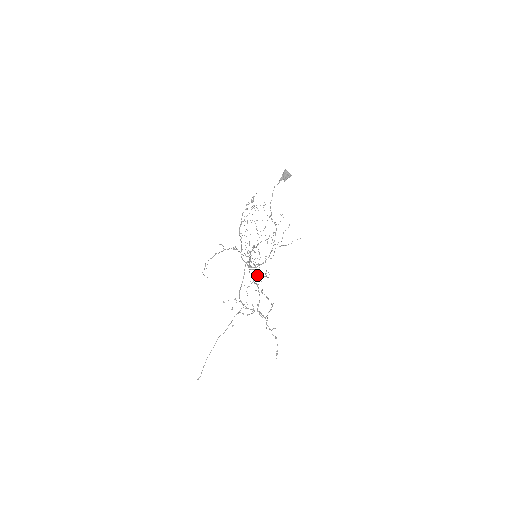
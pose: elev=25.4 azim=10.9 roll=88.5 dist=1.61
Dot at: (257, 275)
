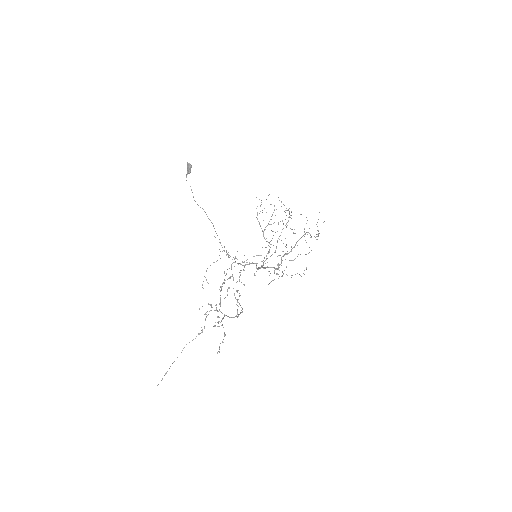
Dot at: occluded
